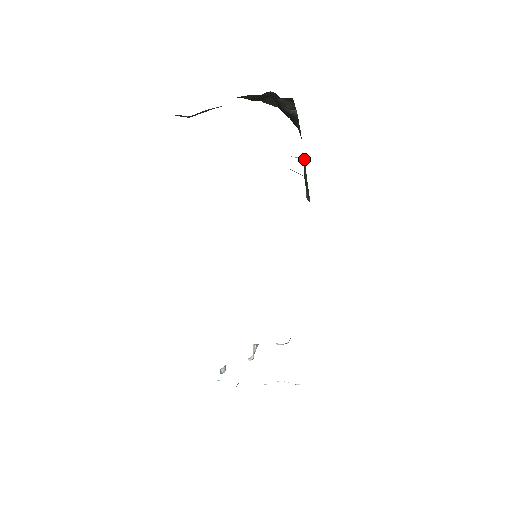
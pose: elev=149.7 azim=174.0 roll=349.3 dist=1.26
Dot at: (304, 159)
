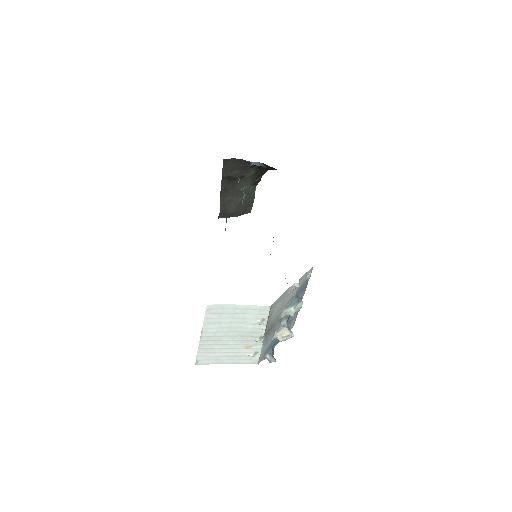
Dot at: occluded
